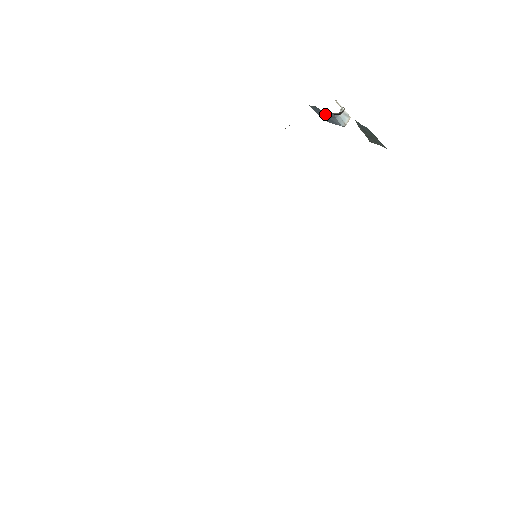
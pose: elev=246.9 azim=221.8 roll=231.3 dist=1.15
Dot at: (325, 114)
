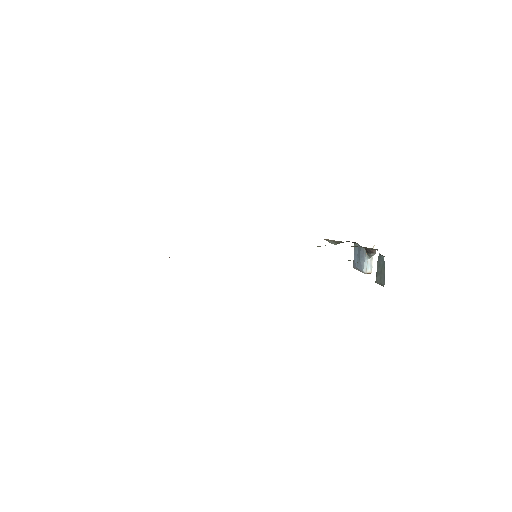
Dot at: (360, 254)
